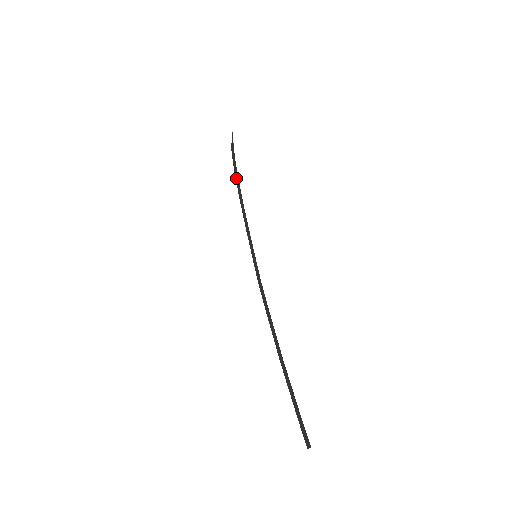
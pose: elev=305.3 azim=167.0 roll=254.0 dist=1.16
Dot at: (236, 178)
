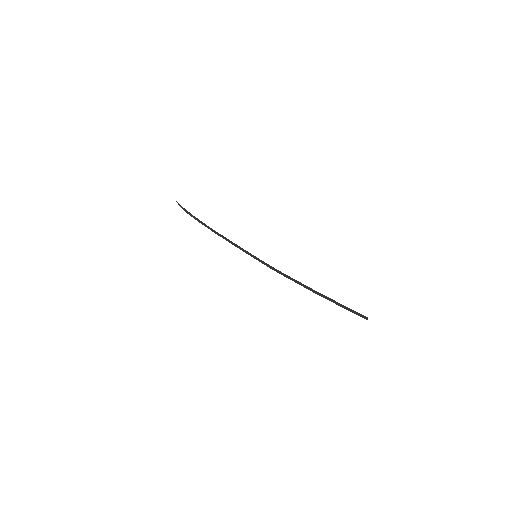
Dot at: (205, 226)
